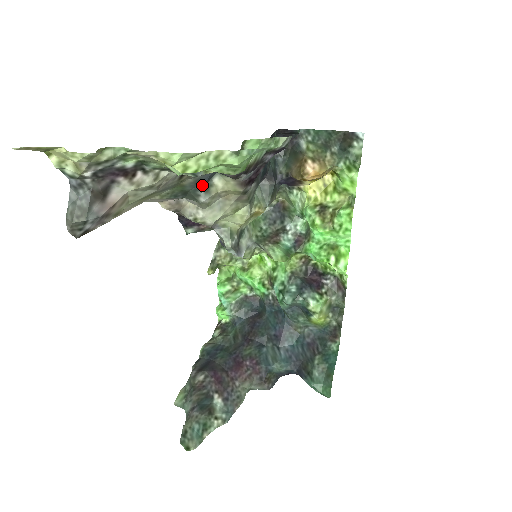
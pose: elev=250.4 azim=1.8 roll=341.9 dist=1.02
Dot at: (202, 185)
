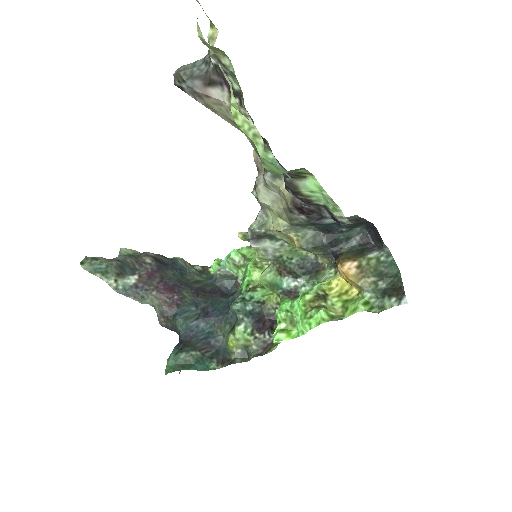
Dot at: occluded
